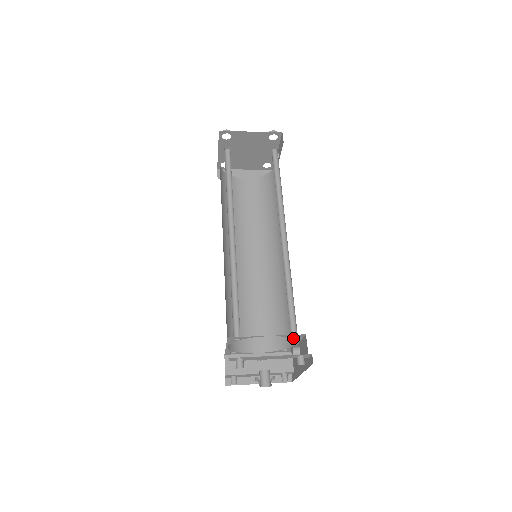
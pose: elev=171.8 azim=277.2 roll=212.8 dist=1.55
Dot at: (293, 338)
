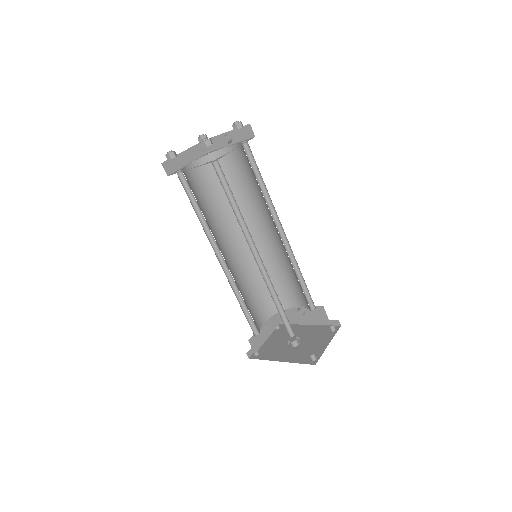
Dot at: (310, 310)
